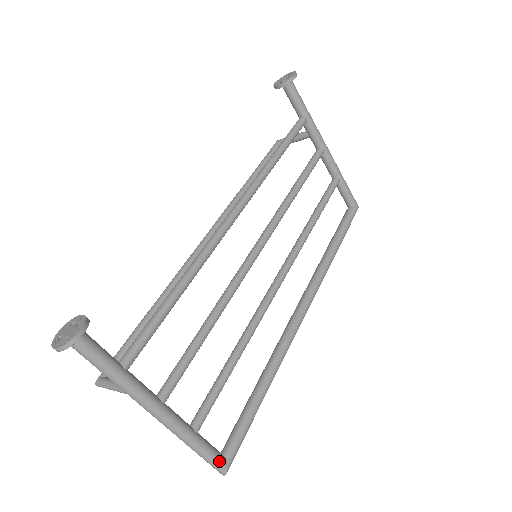
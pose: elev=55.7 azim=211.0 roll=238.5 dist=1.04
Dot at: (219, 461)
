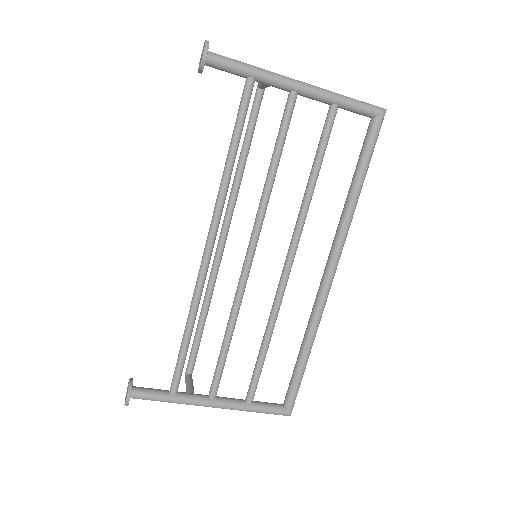
Dot at: (278, 413)
